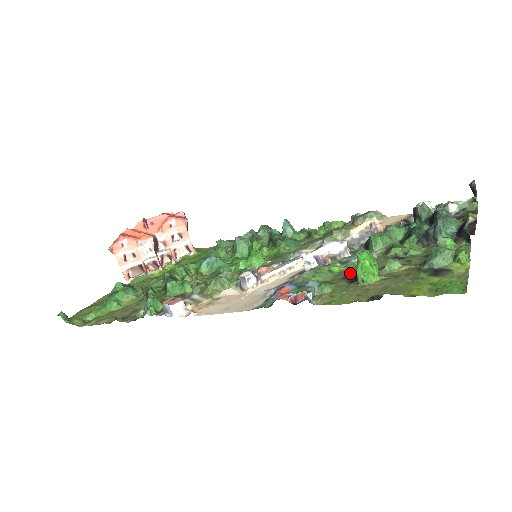
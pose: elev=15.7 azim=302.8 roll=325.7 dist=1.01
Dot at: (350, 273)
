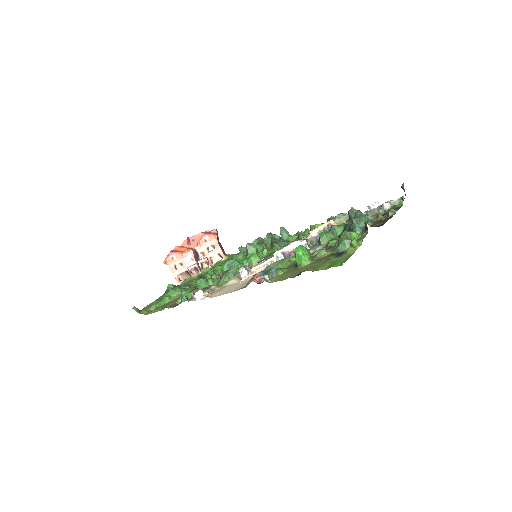
Dot at: occluded
